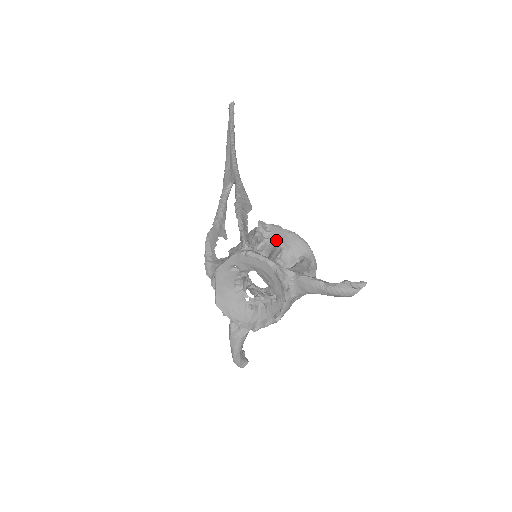
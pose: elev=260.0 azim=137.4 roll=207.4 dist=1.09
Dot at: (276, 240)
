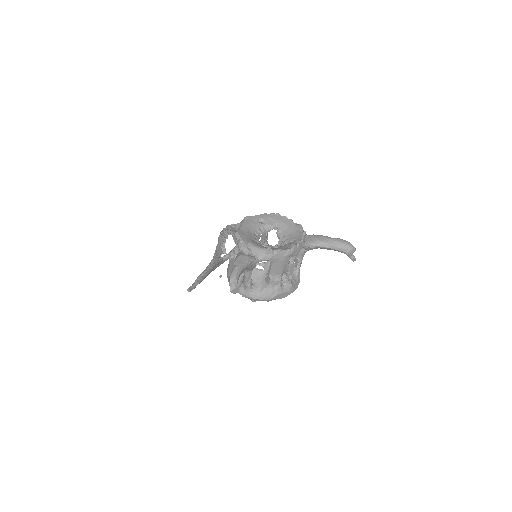
Dot at: occluded
